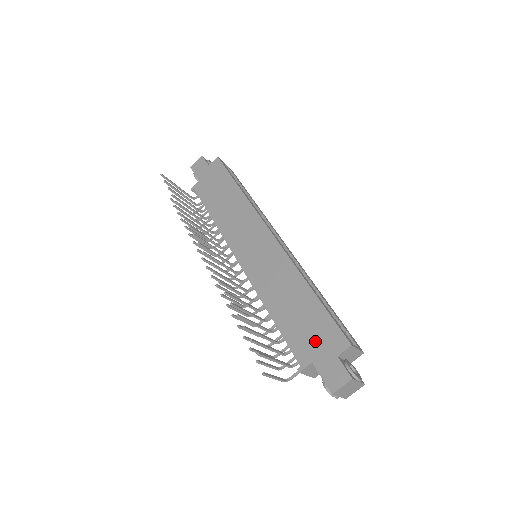
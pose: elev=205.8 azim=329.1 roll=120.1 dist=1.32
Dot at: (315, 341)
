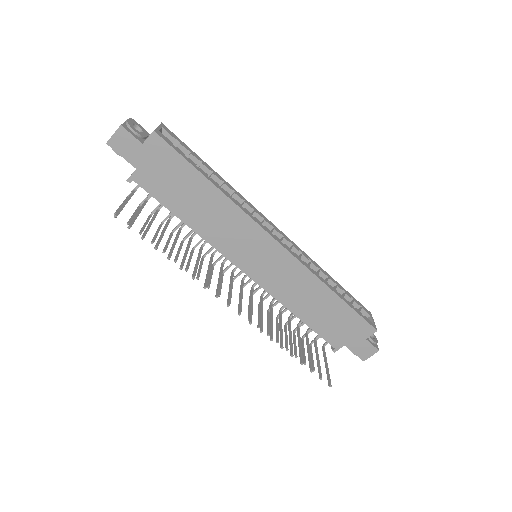
Dot at: (345, 332)
